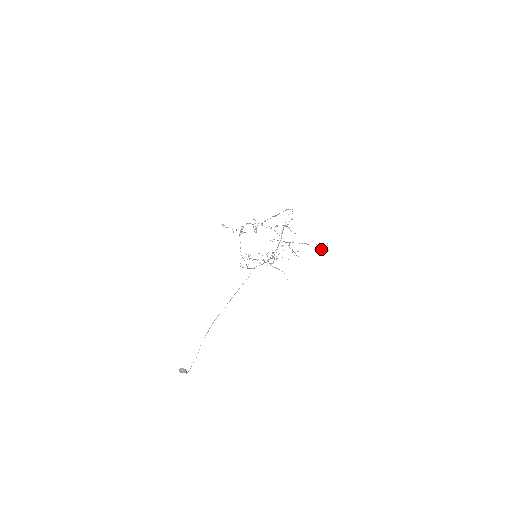
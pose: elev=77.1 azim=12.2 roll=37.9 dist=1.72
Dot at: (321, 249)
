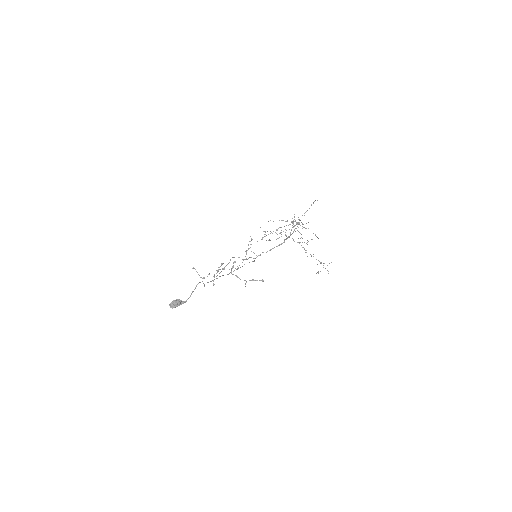
Dot at: occluded
